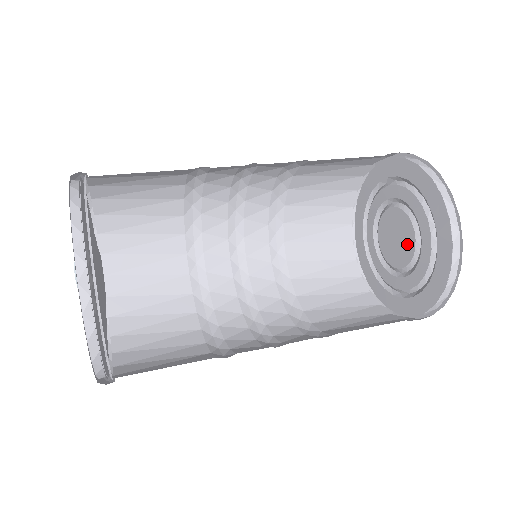
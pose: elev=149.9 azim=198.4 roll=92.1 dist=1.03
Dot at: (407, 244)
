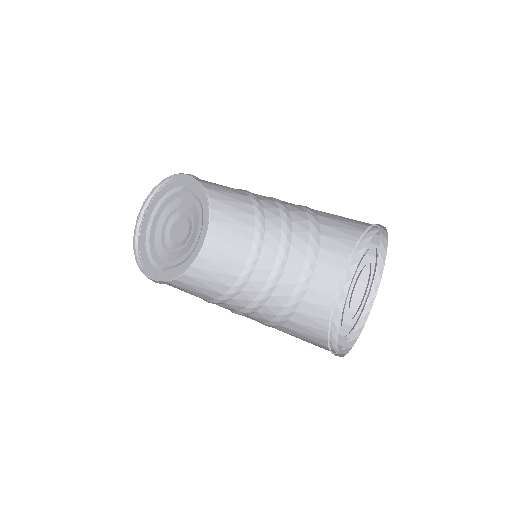
Dot at: occluded
